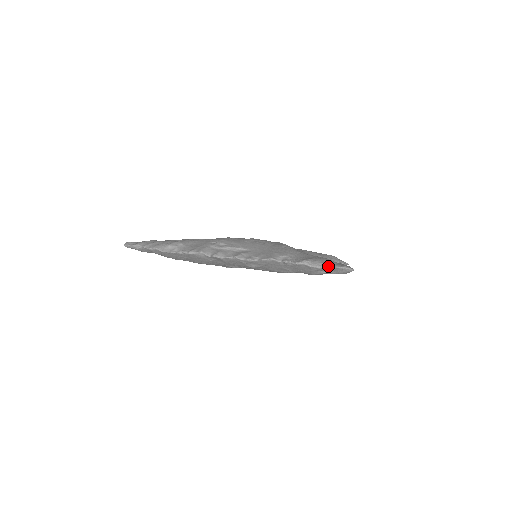
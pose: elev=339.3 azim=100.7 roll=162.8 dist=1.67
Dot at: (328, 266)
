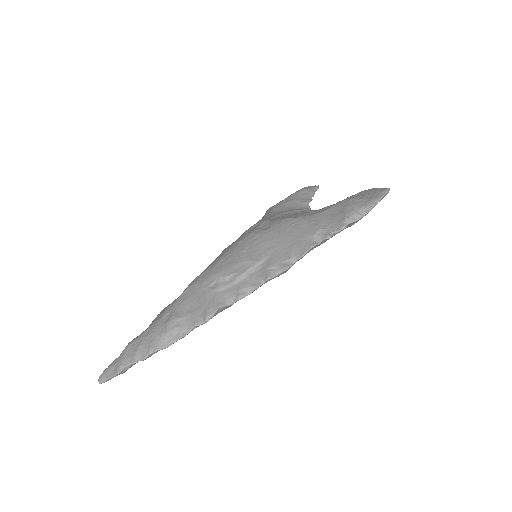
Dot at: (373, 206)
